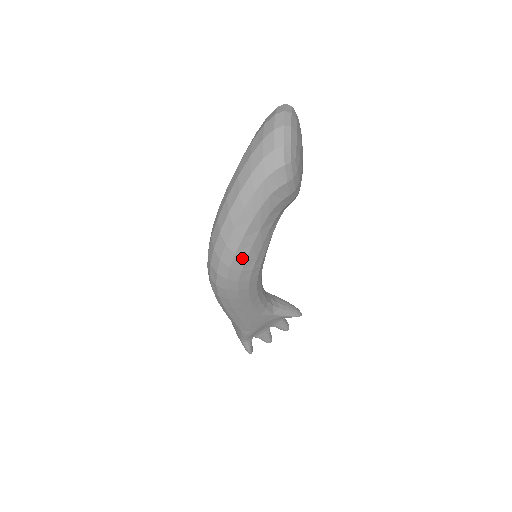
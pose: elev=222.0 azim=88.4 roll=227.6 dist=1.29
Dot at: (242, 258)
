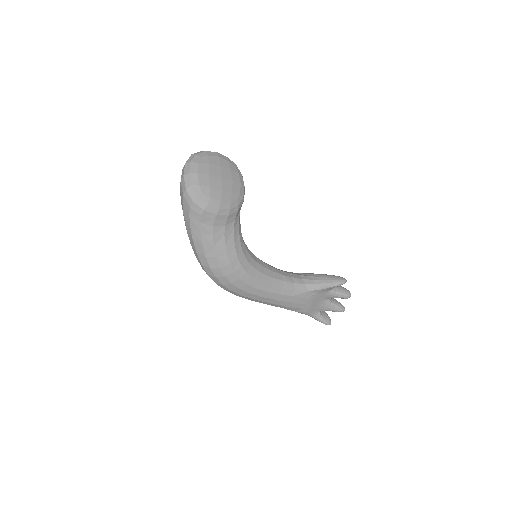
Dot at: (217, 269)
